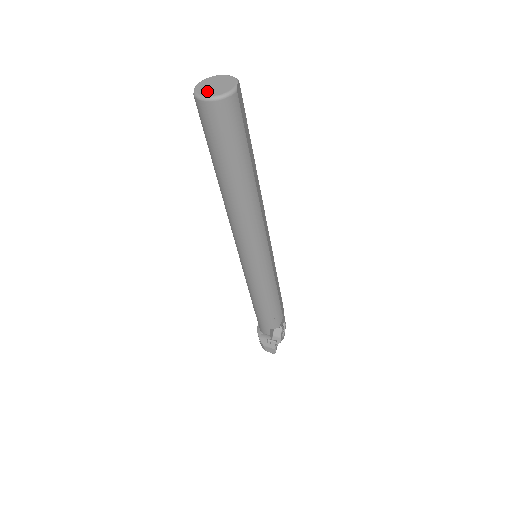
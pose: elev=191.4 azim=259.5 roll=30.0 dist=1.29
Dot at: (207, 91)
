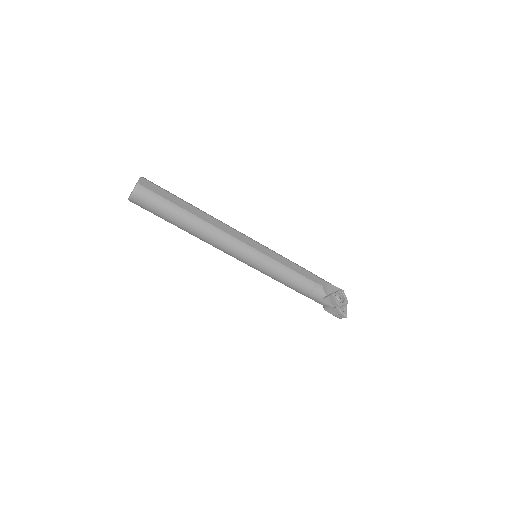
Dot at: occluded
